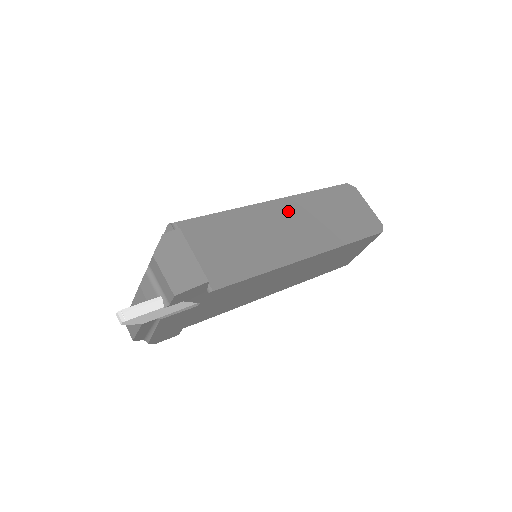
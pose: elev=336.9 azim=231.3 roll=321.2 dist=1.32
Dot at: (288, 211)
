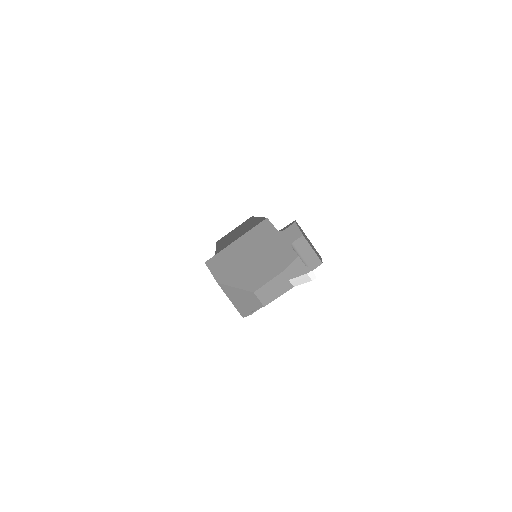
Dot at: occluded
